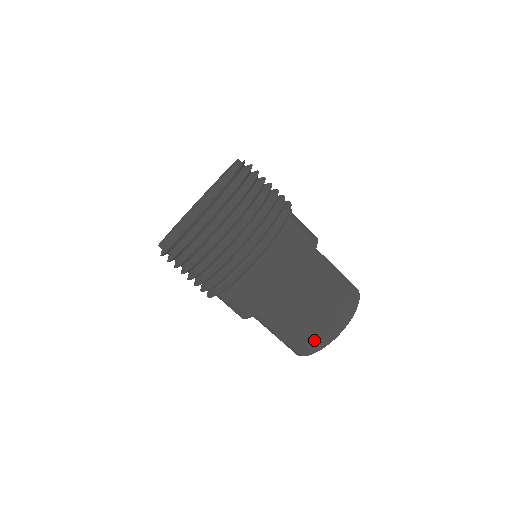
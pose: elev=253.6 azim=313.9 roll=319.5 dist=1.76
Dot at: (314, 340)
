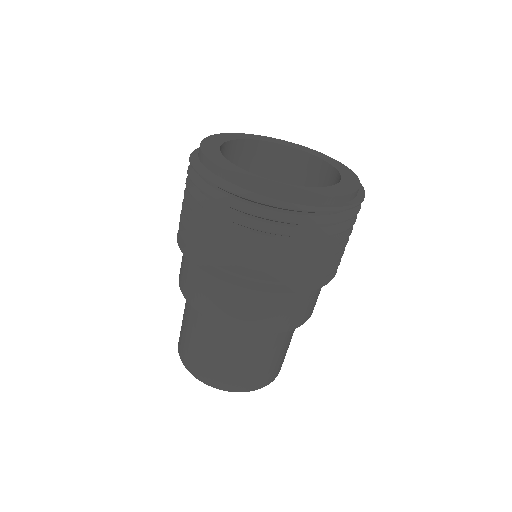
Dot at: (268, 376)
